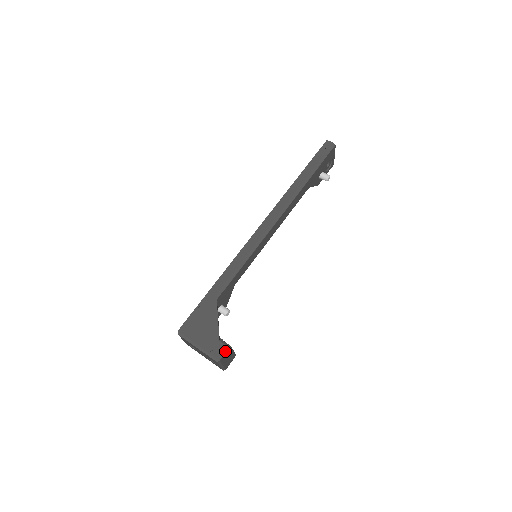
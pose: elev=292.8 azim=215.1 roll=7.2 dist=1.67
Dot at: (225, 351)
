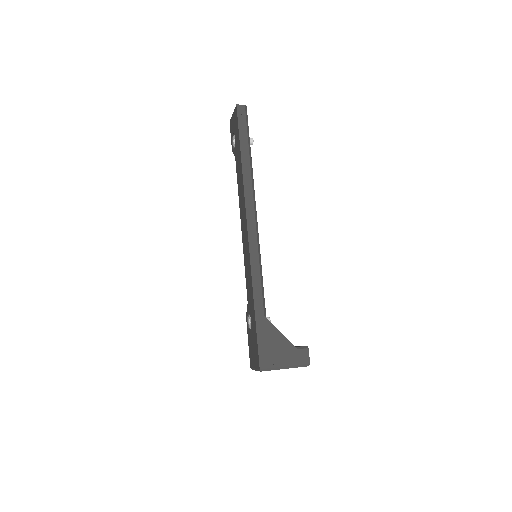
Dot at: (308, 353)
